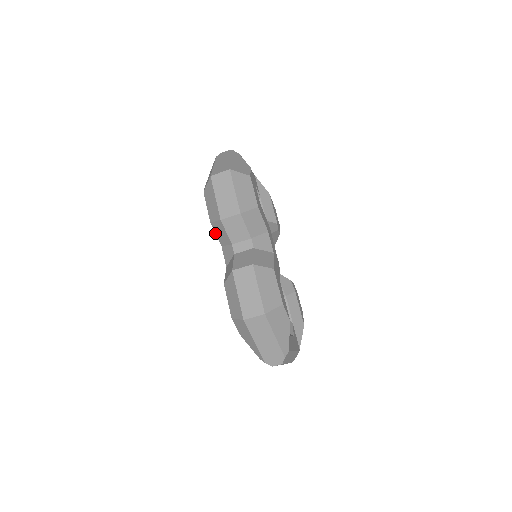
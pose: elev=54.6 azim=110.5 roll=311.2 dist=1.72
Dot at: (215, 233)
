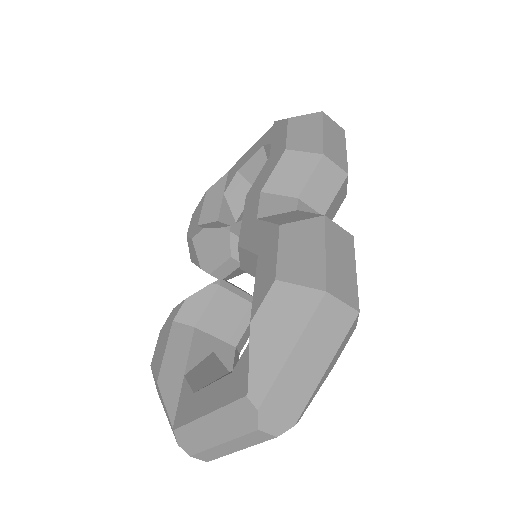
Dot at: (274, 167)
